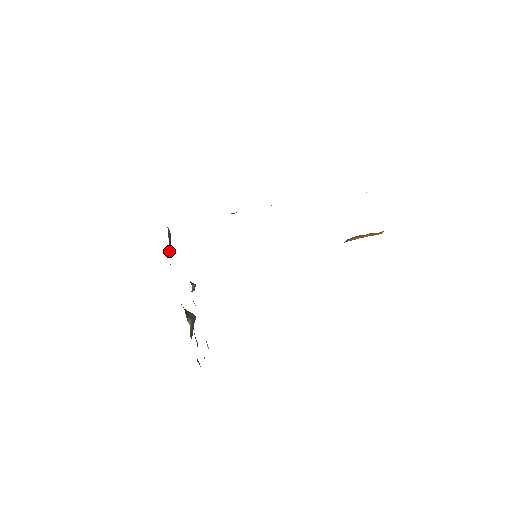
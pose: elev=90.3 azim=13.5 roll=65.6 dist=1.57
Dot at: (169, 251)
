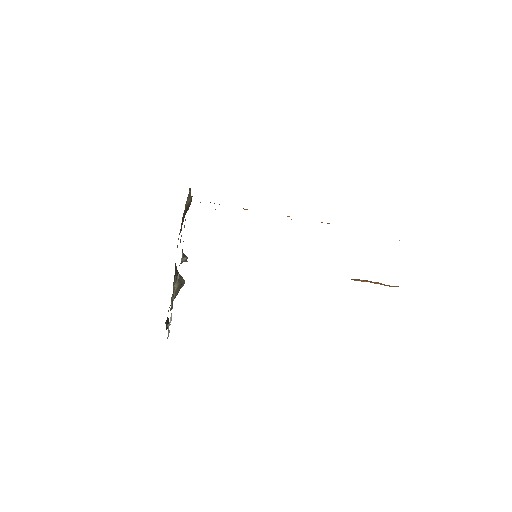
Dot at: (183, 215)
